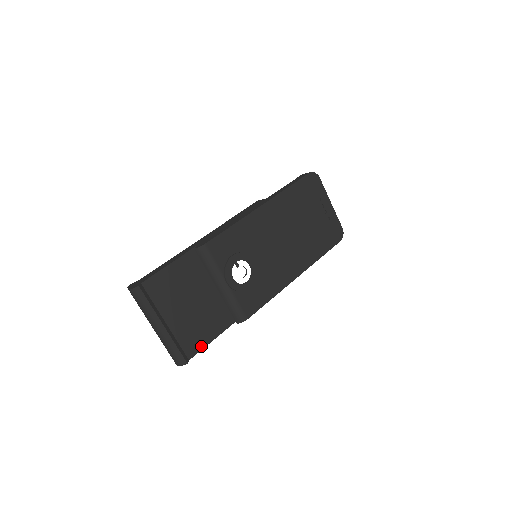
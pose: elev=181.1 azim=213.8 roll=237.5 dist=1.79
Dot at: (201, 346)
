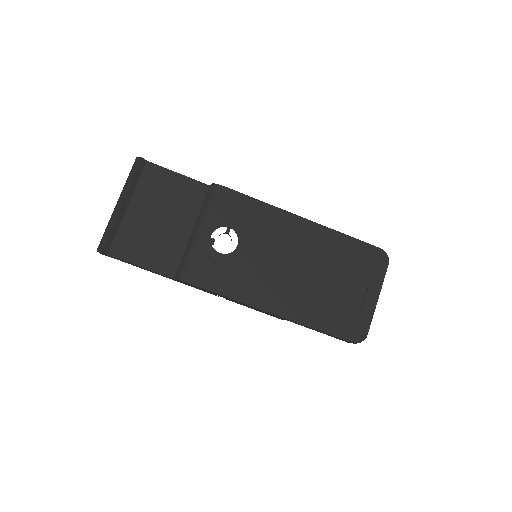
Dot at: (129, 258)
